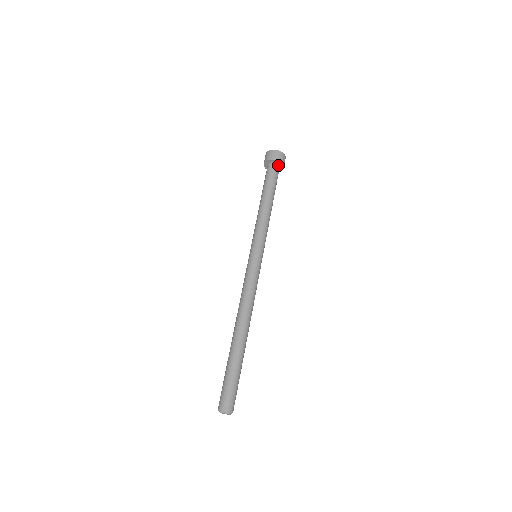
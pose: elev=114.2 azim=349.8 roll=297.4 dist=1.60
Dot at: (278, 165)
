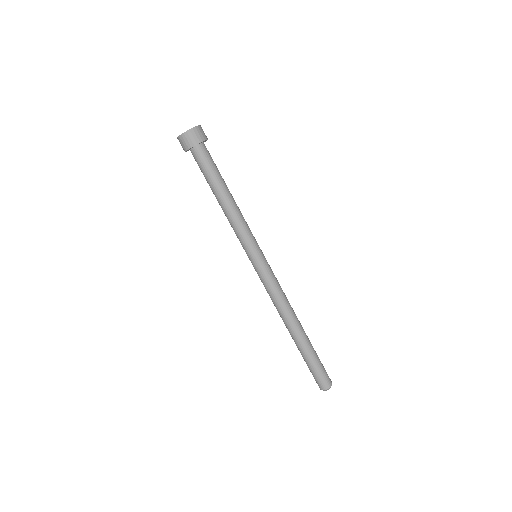
Dot at: (202, 144)
